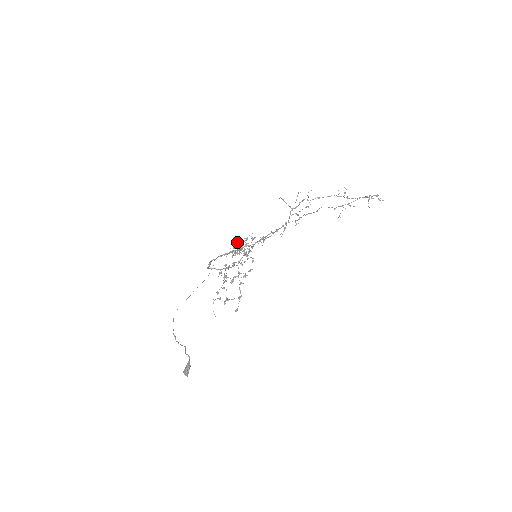
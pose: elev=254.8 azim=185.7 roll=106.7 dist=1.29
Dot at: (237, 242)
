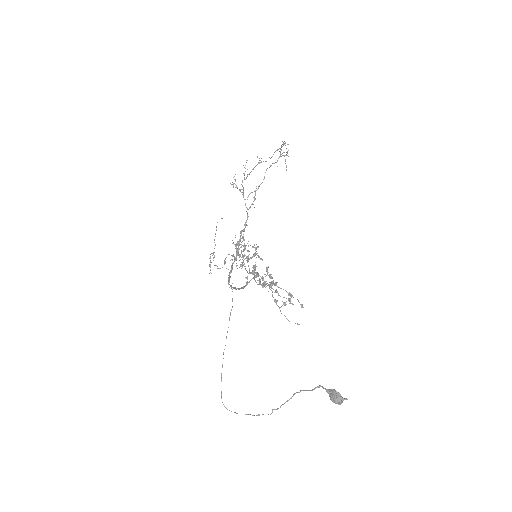
Dot at: (237, 248)
